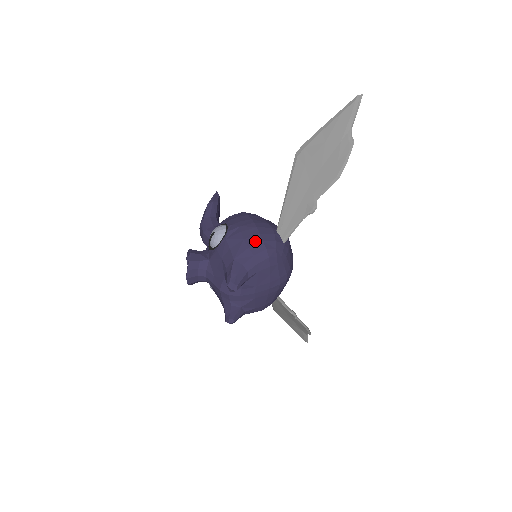
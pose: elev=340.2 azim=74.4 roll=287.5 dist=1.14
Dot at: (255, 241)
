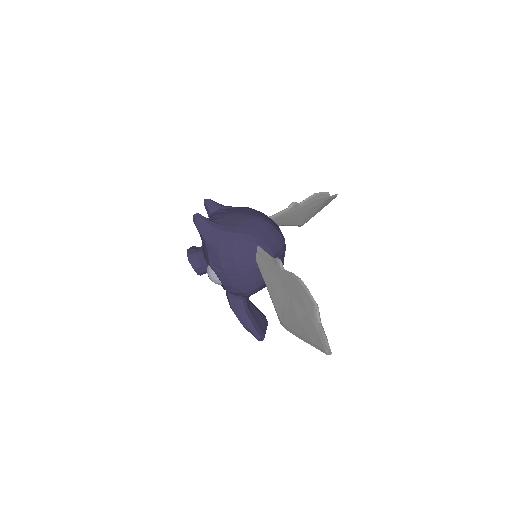
Dot at: occluded
